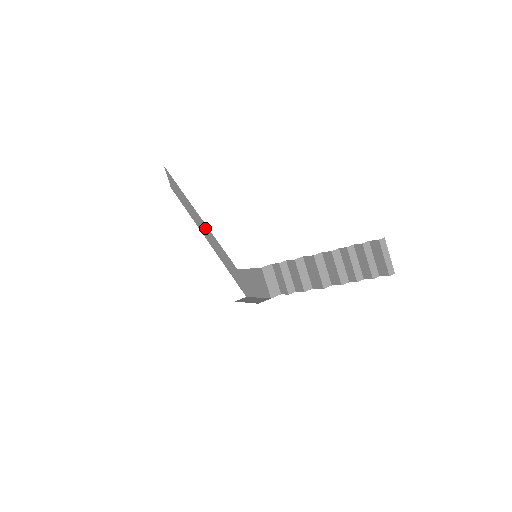
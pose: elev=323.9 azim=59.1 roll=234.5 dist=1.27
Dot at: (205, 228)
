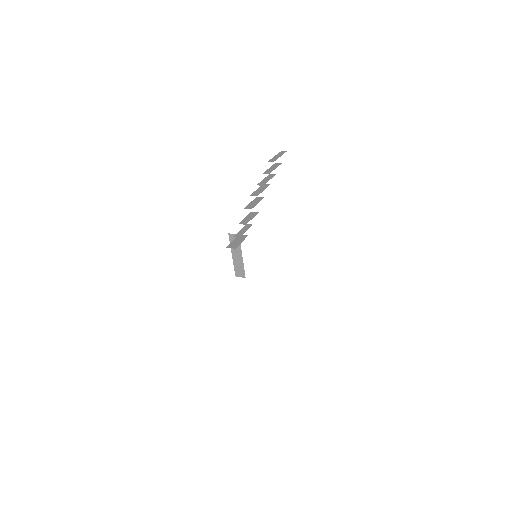
Dot at: occluded
